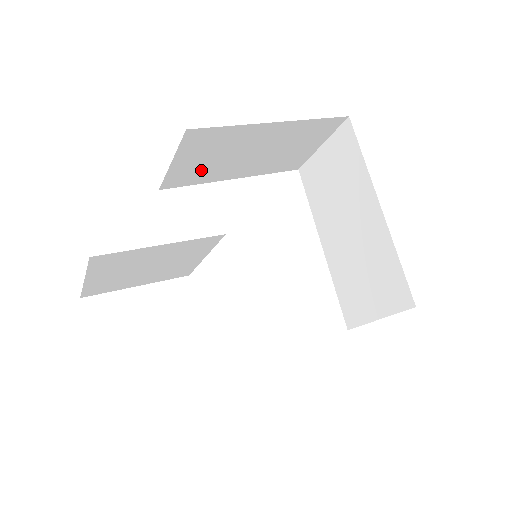
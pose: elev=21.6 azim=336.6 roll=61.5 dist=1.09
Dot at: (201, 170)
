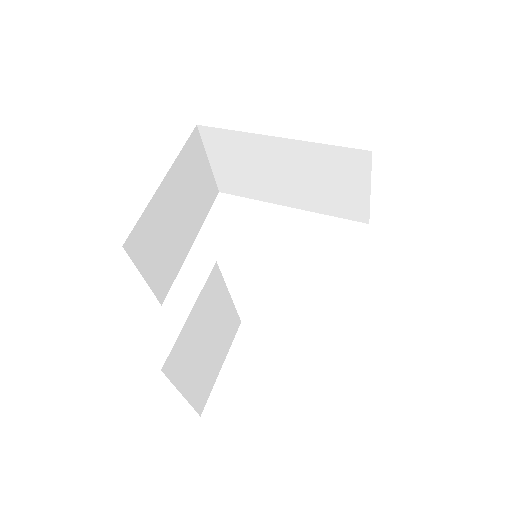
Dot at: (166, 262)
